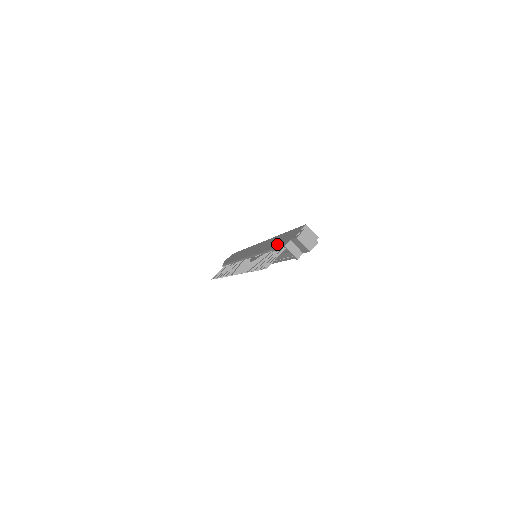
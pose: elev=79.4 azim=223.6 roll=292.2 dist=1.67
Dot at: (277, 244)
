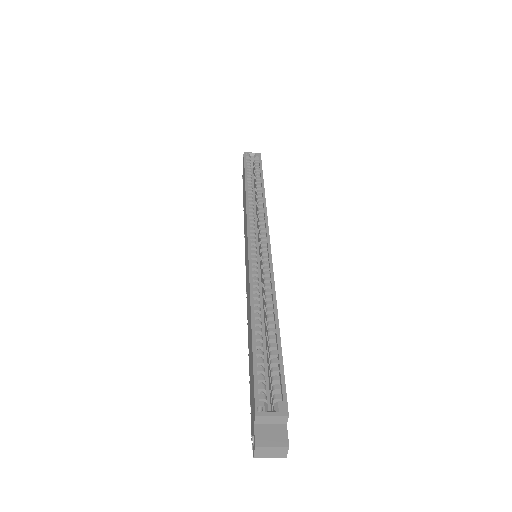
Dot at: occluded
